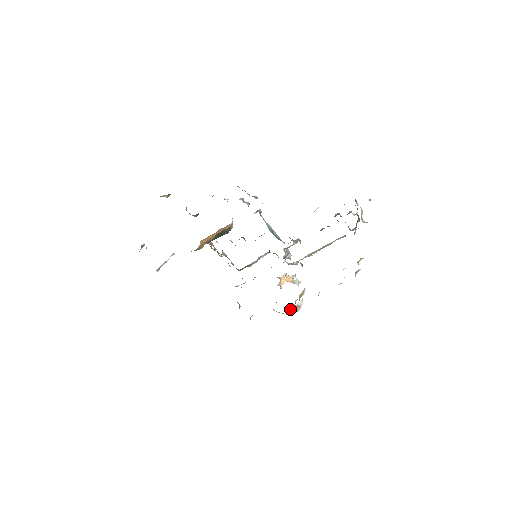
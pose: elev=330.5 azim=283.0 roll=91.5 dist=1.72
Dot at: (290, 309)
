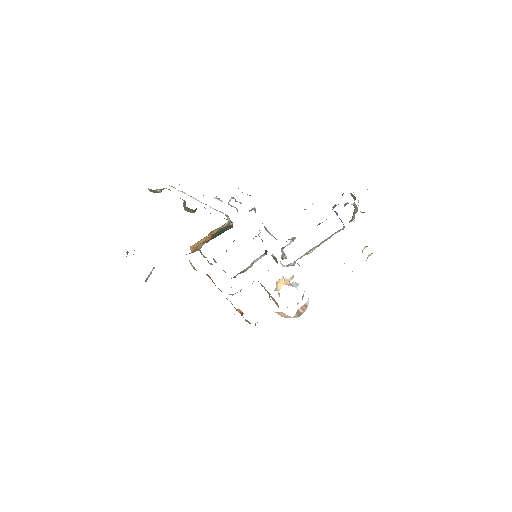
Dot at: (299, 309)
